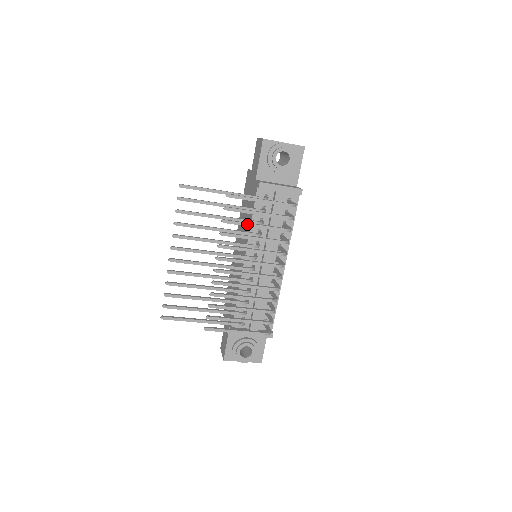
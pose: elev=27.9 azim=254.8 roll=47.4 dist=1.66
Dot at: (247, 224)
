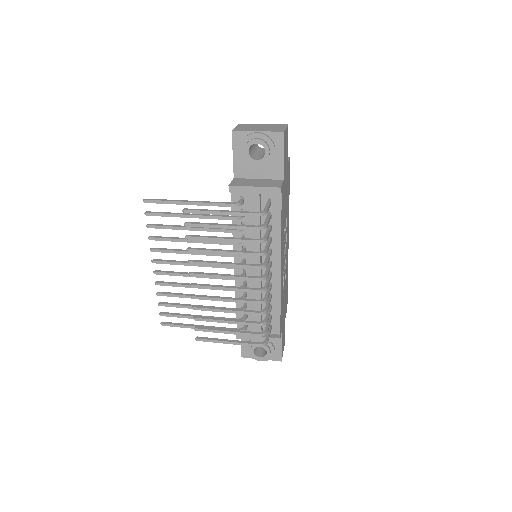
Dot at: (212, 239)
